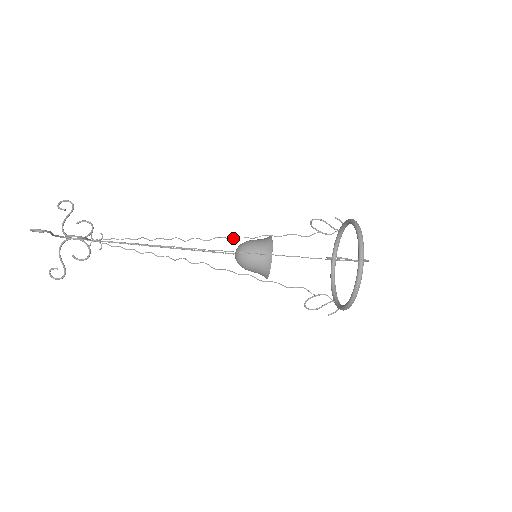
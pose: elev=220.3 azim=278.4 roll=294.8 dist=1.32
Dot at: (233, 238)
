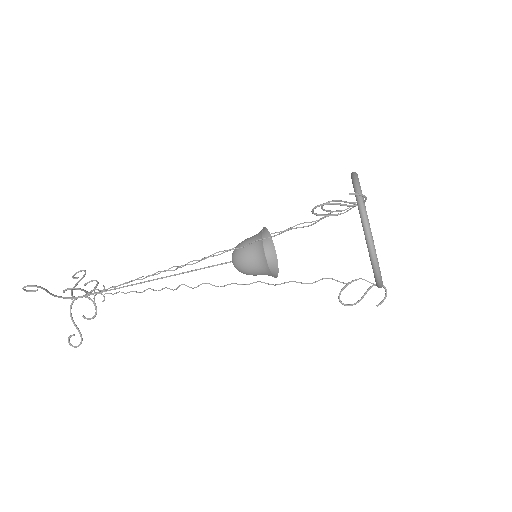
Dot at: (232, 248)
